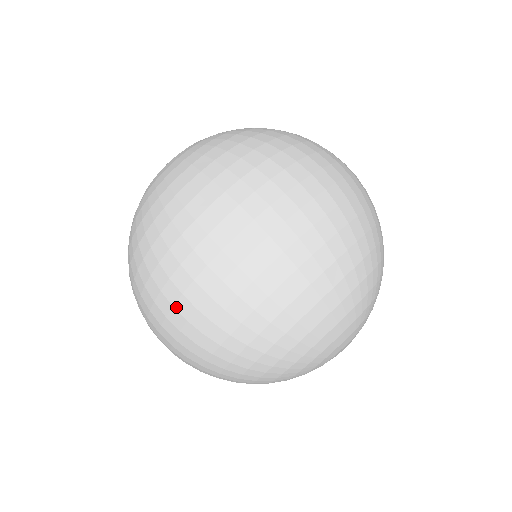
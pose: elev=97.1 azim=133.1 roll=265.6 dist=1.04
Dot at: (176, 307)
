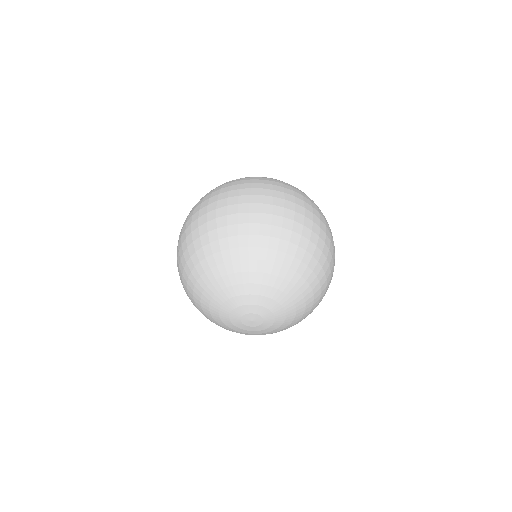
Dot at: (200, 210)
